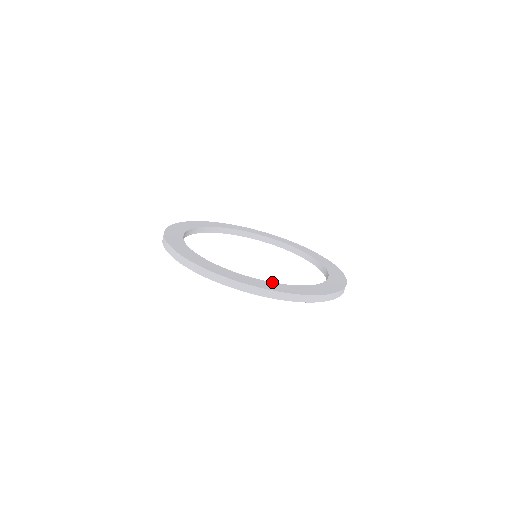
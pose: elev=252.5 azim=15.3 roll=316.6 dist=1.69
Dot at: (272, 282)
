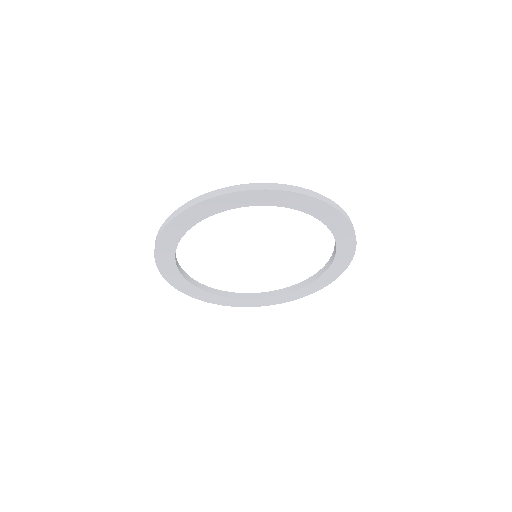
Dot at: occluded
